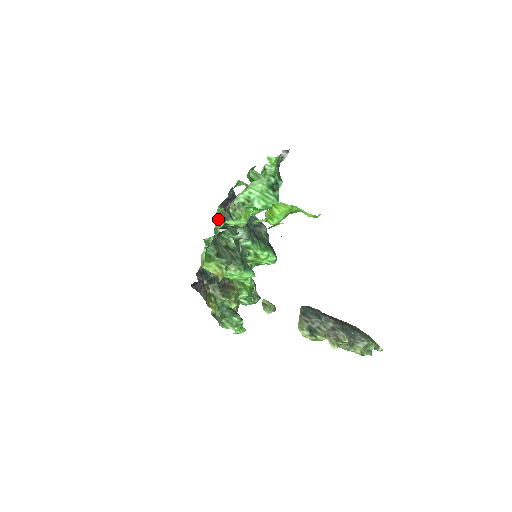
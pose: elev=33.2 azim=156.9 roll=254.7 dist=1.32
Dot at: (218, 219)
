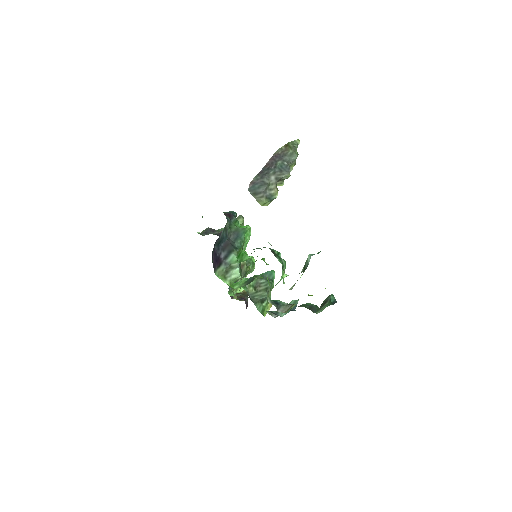
Dot at: (225, 280)
